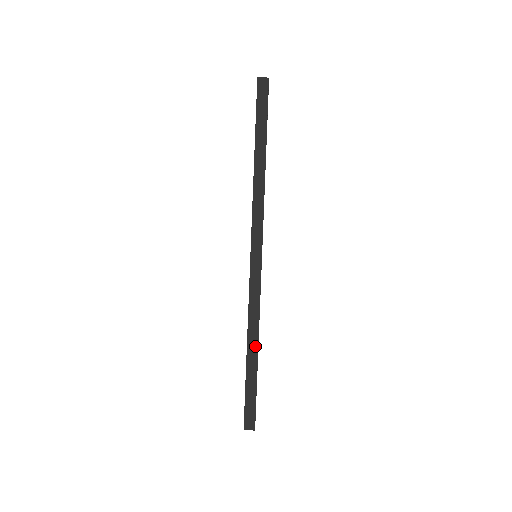
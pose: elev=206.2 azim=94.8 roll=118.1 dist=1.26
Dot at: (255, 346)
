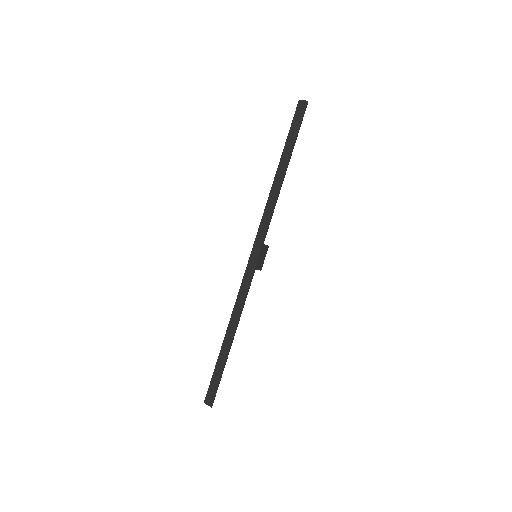
Dot at: (232, 334)
